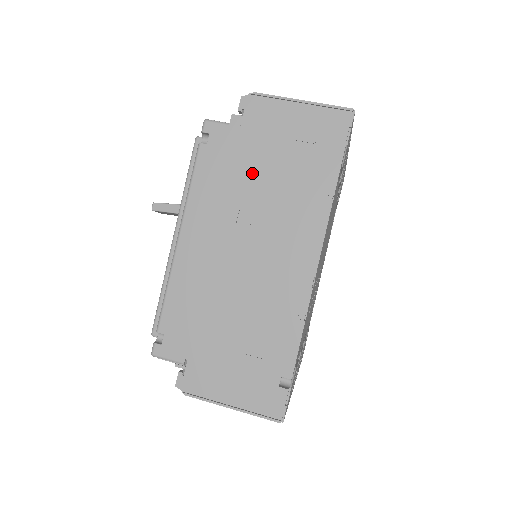
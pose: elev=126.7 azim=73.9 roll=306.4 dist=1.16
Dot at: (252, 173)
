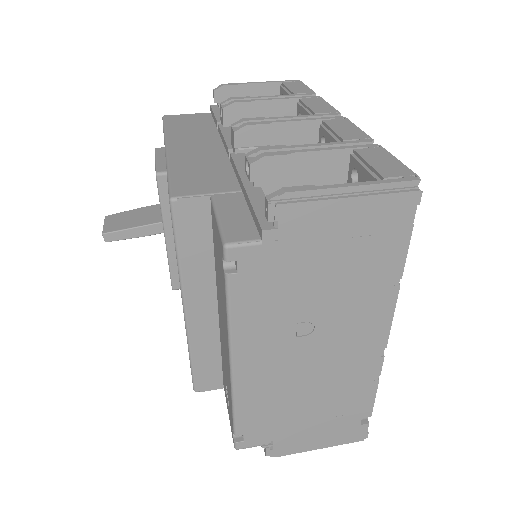
Dot at: (304, 285)
